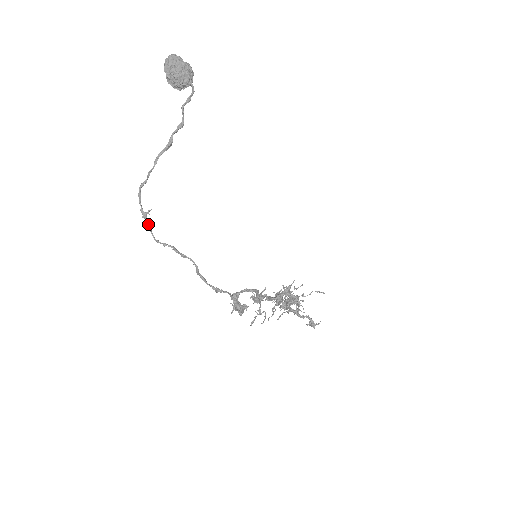
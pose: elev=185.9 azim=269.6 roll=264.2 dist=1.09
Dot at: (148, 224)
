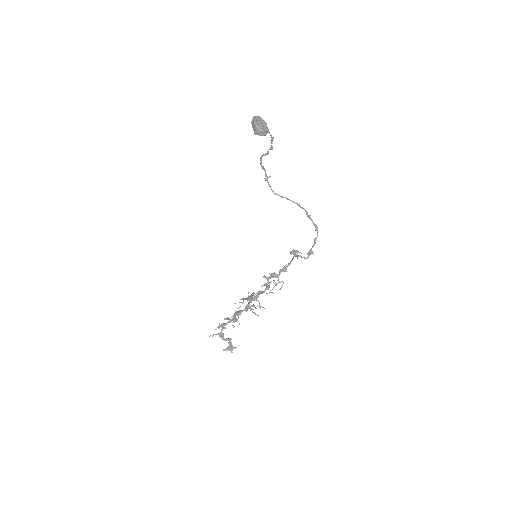
Dot at: occluded
